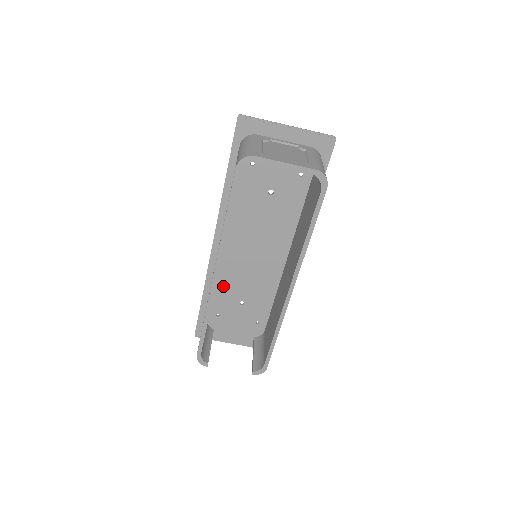
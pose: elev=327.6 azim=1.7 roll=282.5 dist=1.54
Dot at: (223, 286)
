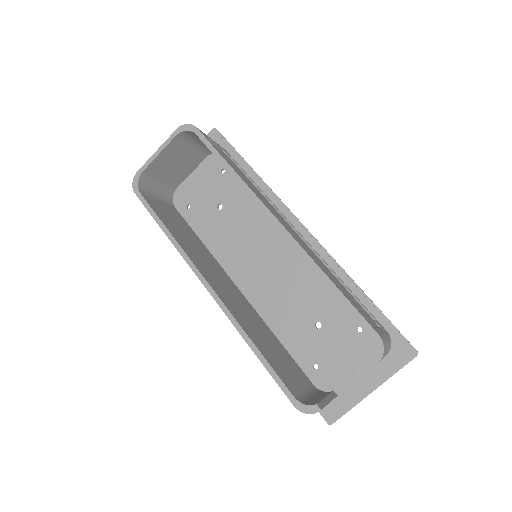
Dot at: (282, 327)
